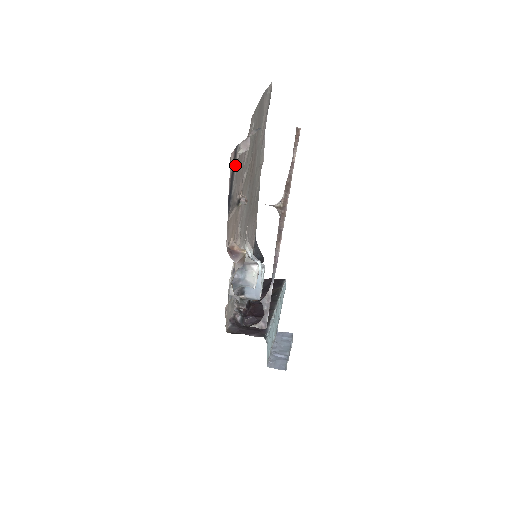
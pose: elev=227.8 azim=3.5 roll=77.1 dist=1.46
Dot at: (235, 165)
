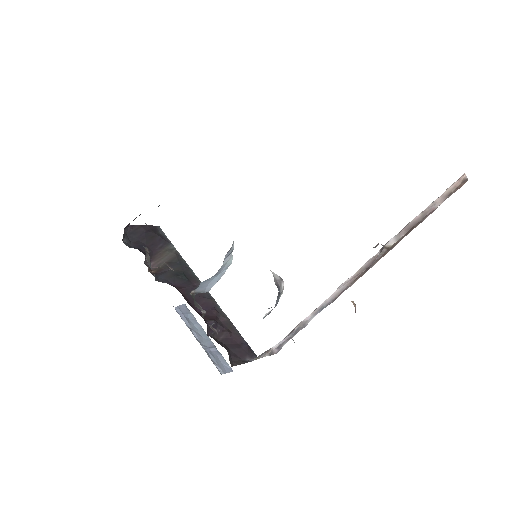
Dot at: occluded
